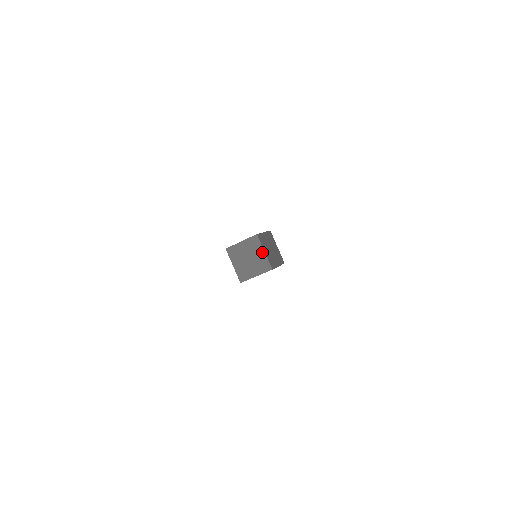
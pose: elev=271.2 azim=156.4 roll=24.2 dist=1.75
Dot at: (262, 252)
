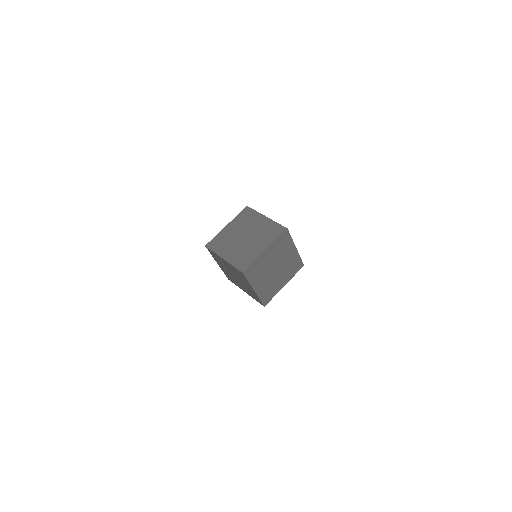
Dot at: (251, 288)
